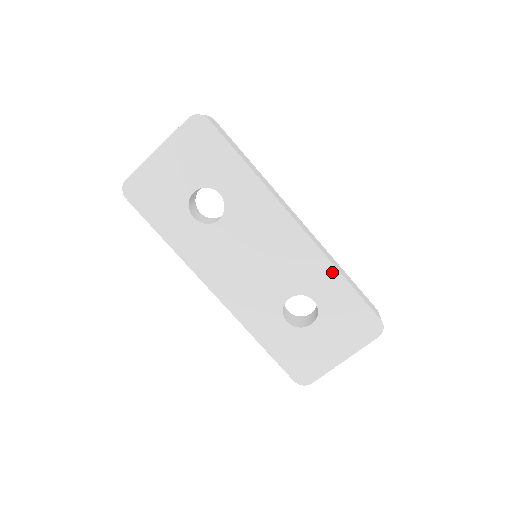
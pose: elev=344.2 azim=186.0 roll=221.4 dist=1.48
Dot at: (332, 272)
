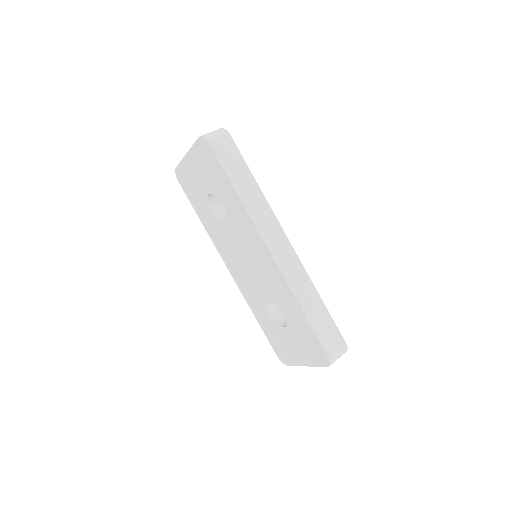
Dot at: (293, 300)
